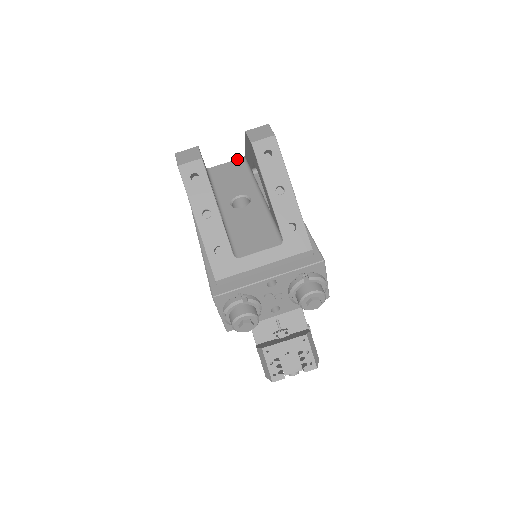
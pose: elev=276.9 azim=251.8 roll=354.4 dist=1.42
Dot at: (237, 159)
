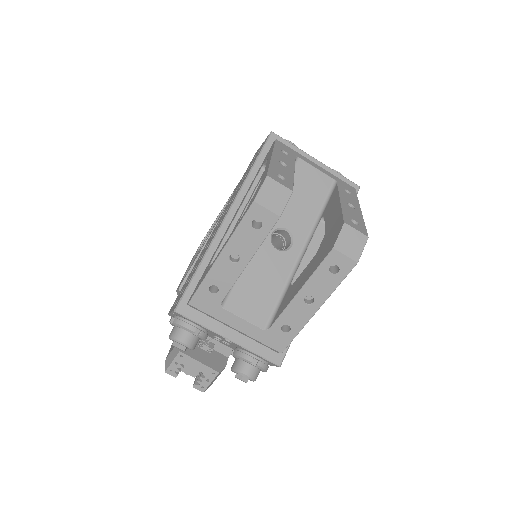
Dot at: (329, 176)
